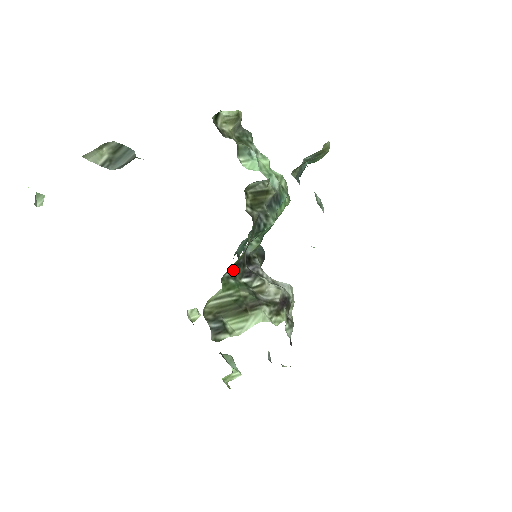
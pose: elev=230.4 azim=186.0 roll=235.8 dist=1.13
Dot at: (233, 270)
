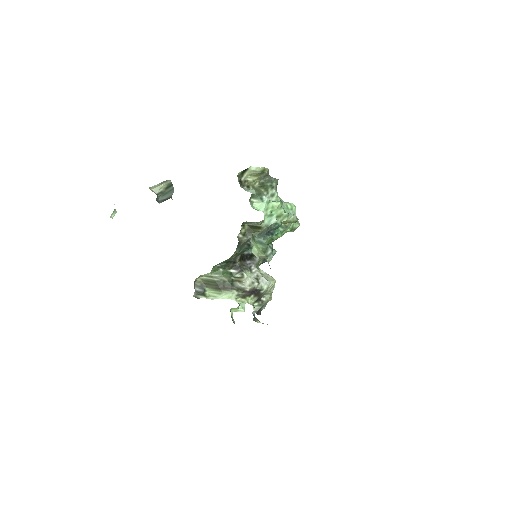
Dot at: (224, 264)
